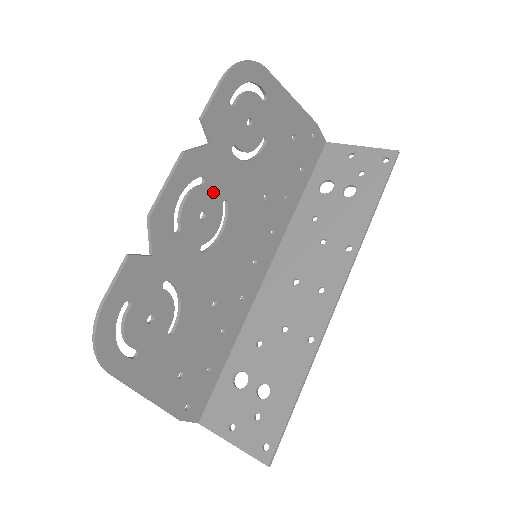
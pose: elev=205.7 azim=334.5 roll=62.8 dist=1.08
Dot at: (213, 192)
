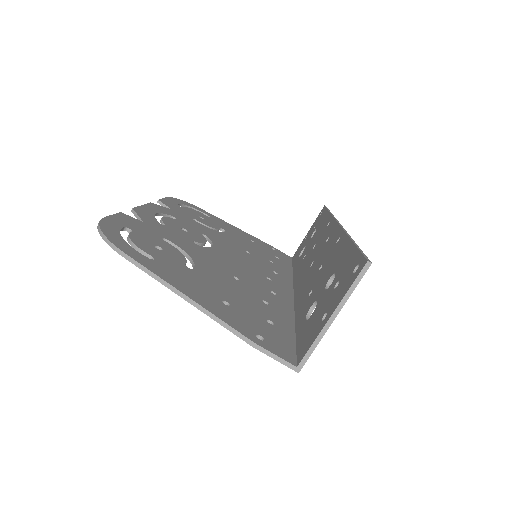
Dot at: (188, 226)
